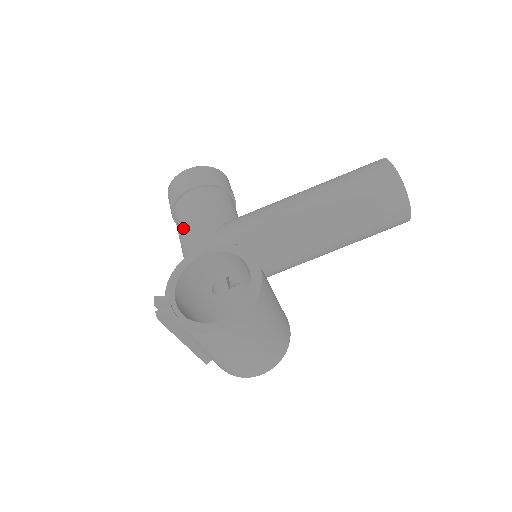
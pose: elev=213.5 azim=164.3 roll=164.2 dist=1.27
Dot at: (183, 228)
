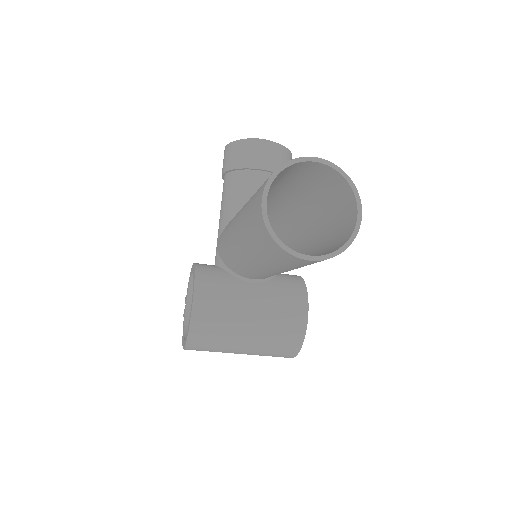
Dot at: occluded
